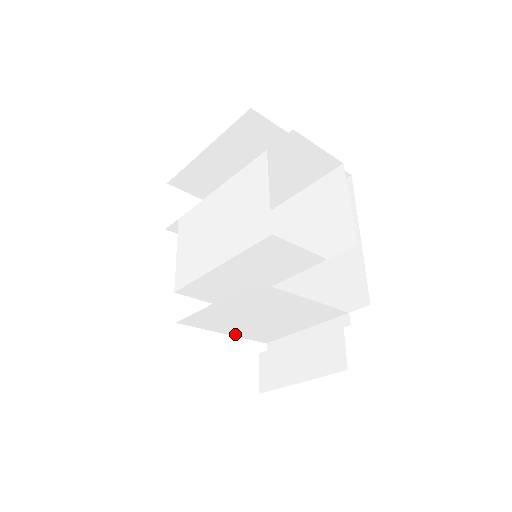
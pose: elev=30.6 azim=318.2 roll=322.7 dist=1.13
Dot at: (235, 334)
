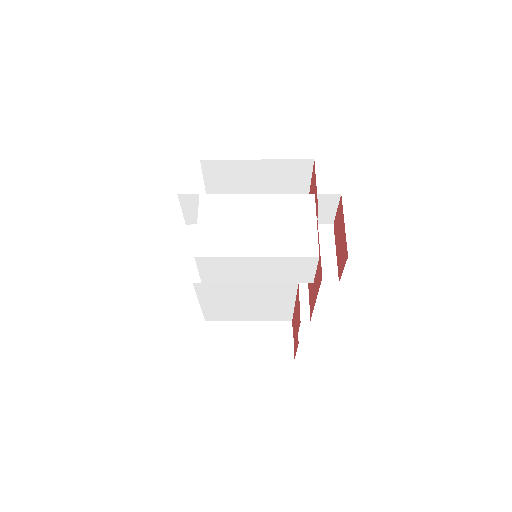
Dot at: (204, 306)
